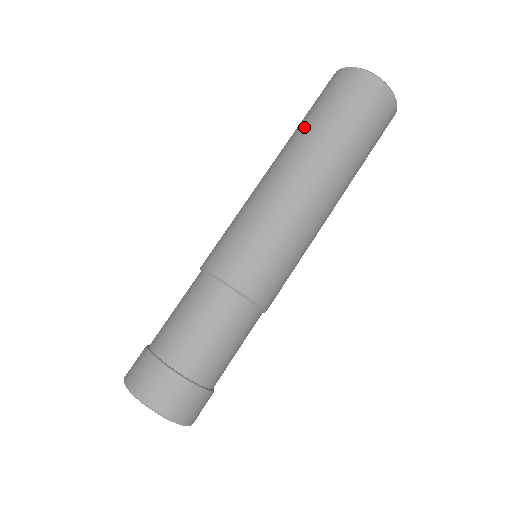
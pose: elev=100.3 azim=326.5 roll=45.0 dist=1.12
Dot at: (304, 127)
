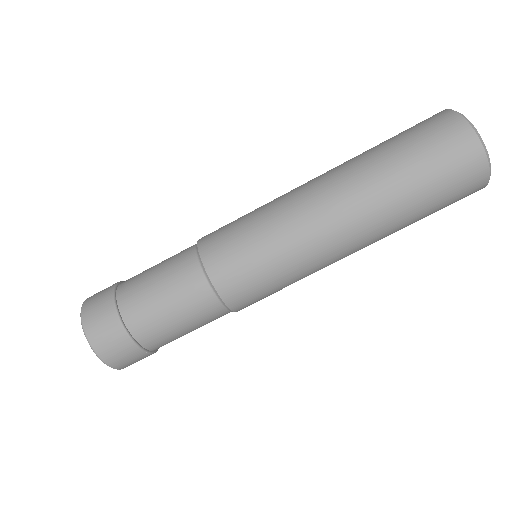
Dot at: (371, 156)
